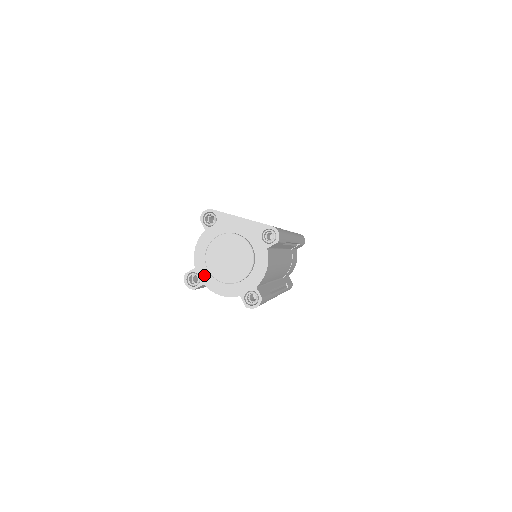
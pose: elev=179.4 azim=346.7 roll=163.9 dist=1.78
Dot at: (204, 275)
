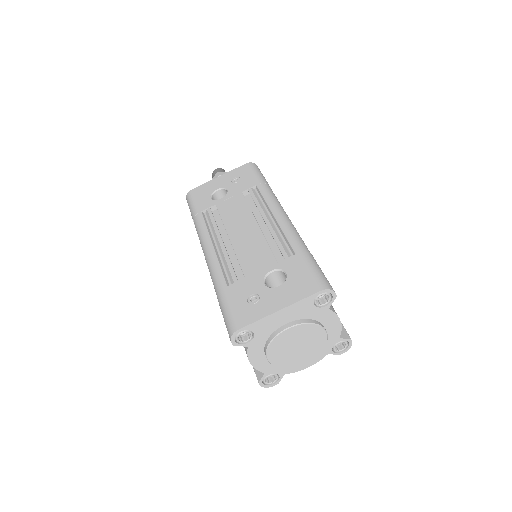
Dot at: (279, 370)
